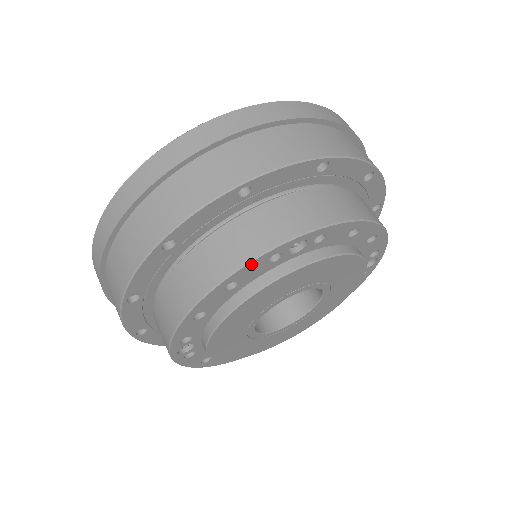
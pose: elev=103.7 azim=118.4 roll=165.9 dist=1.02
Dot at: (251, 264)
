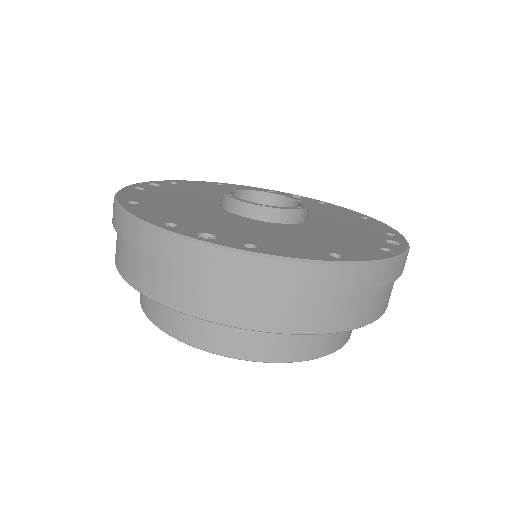
Dot at: (211, 351)
